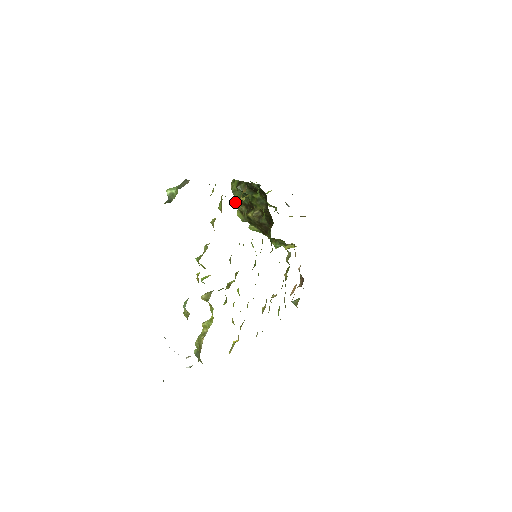
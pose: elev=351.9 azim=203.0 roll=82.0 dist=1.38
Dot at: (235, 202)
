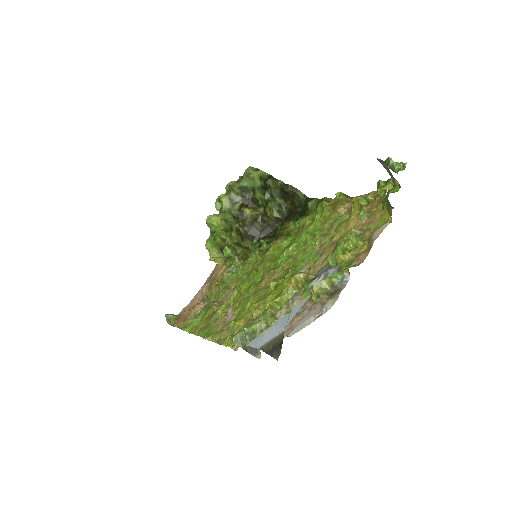
Dot at: (235, 187)
